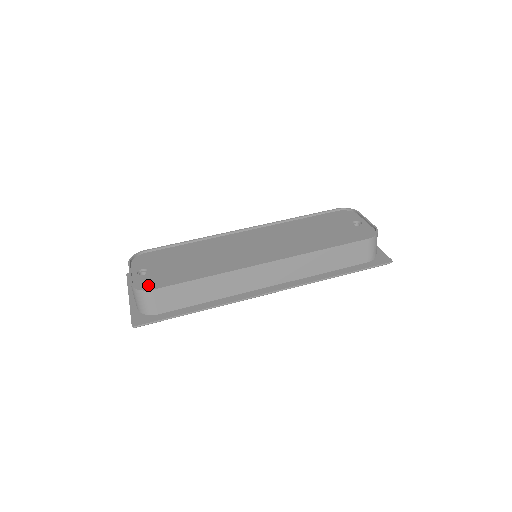
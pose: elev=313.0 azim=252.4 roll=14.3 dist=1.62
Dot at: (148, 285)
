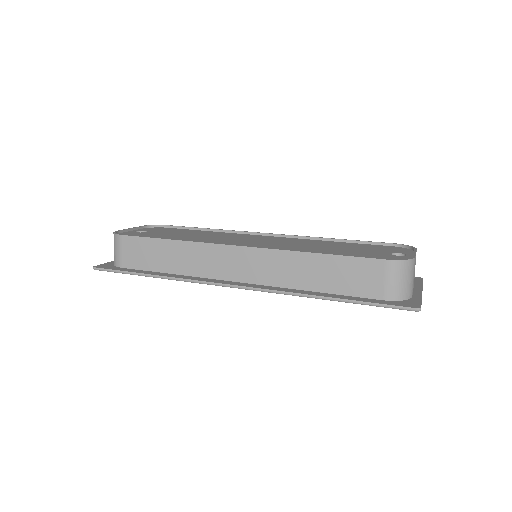
Dot at: occluded
